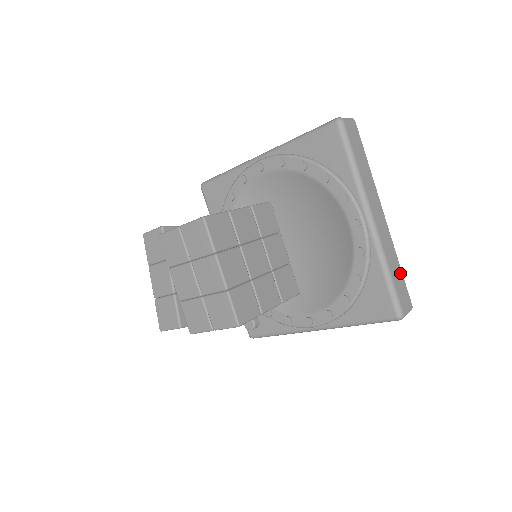
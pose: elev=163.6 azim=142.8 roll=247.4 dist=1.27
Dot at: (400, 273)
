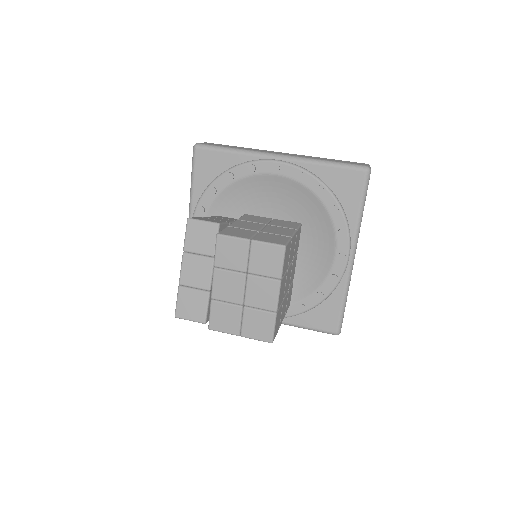
Dot at: occluded
